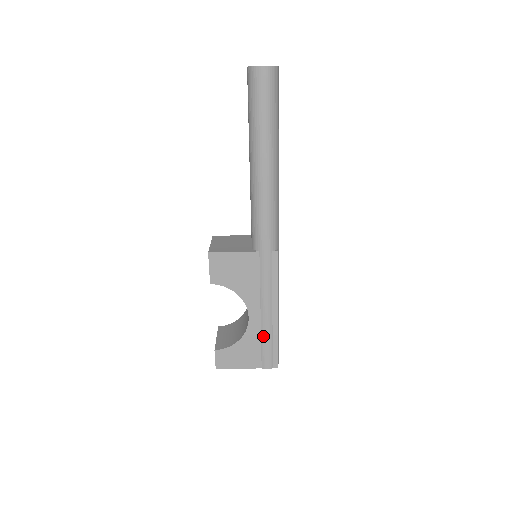
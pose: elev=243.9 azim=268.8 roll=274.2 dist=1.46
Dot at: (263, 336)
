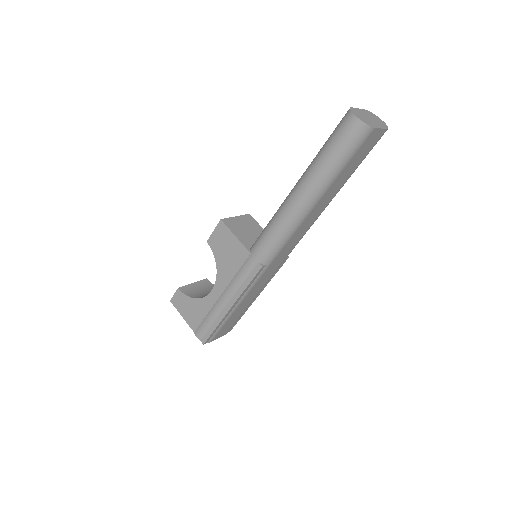
Dot at: (210, 313)
